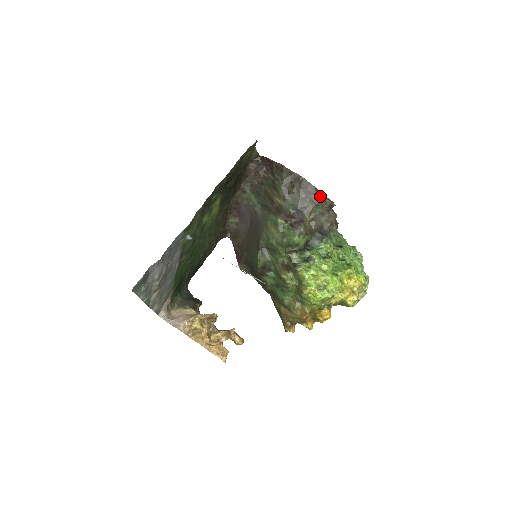
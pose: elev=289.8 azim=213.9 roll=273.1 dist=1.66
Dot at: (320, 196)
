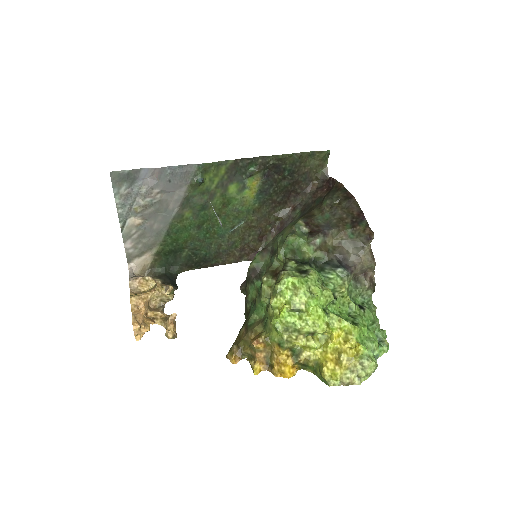
Dot at: (362, 222)
